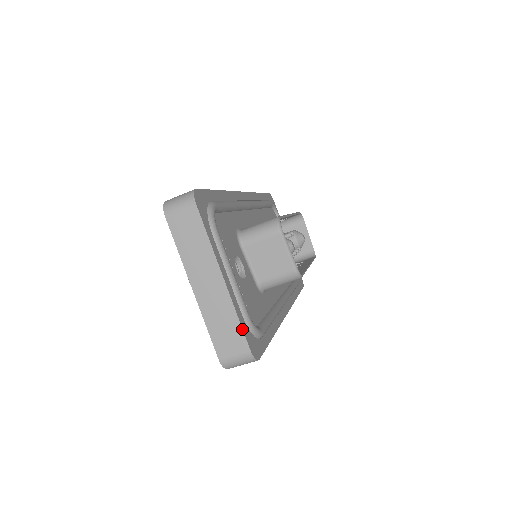
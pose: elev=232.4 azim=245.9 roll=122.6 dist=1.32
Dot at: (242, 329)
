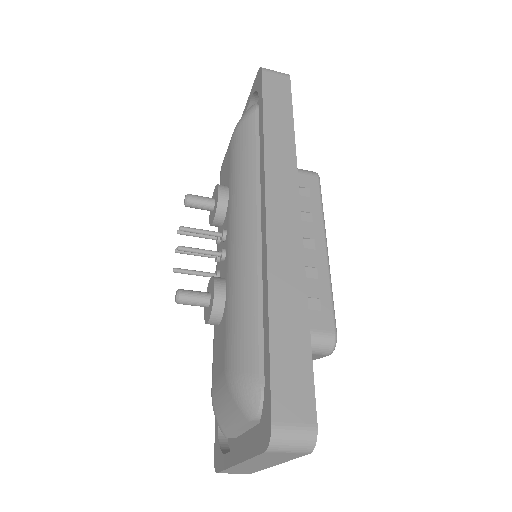
Dot at: occluded
